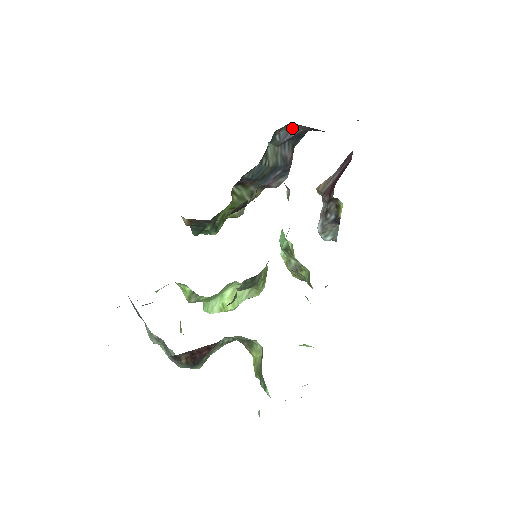
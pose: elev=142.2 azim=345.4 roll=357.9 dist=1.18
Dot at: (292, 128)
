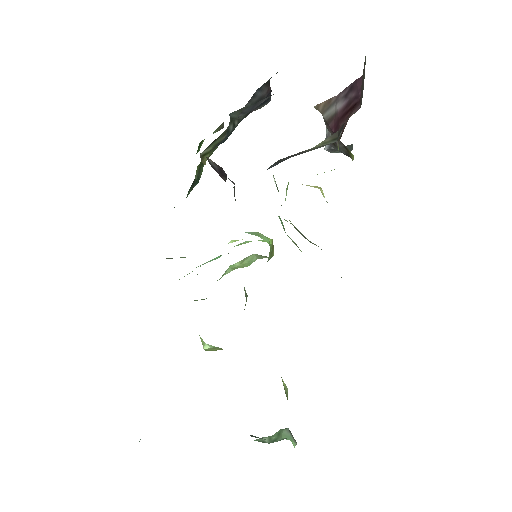
Dot at: (259, 101)
